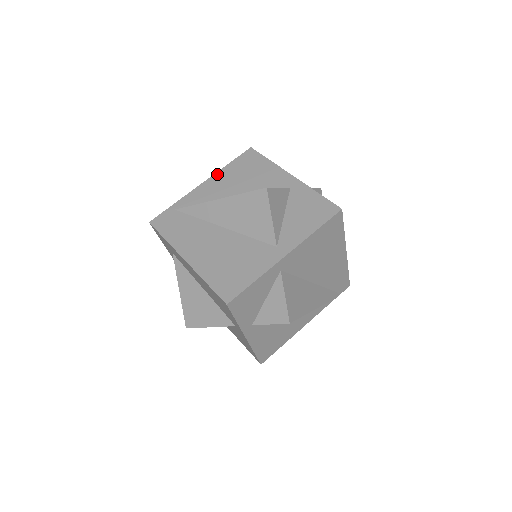
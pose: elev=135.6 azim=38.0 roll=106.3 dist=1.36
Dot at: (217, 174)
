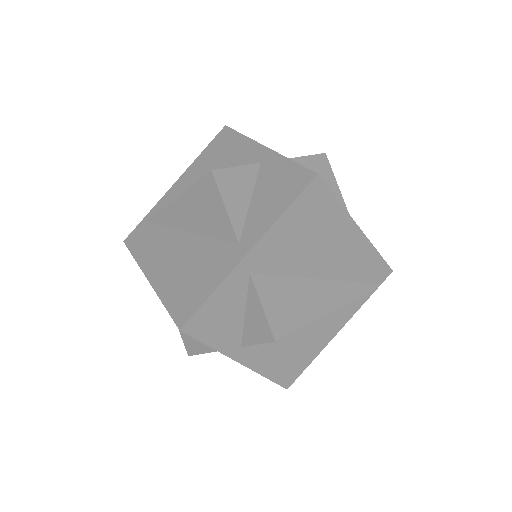
Dot at: (189, 168)
